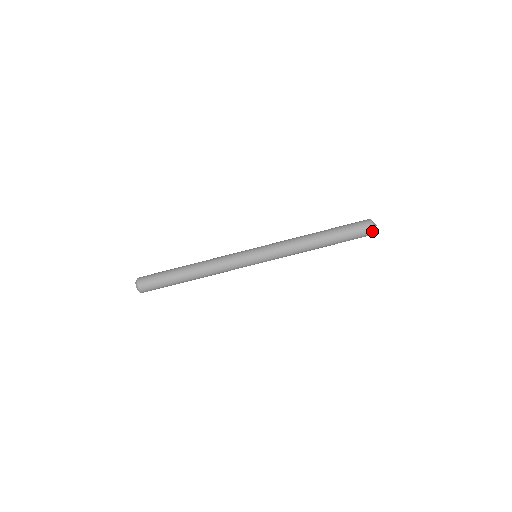
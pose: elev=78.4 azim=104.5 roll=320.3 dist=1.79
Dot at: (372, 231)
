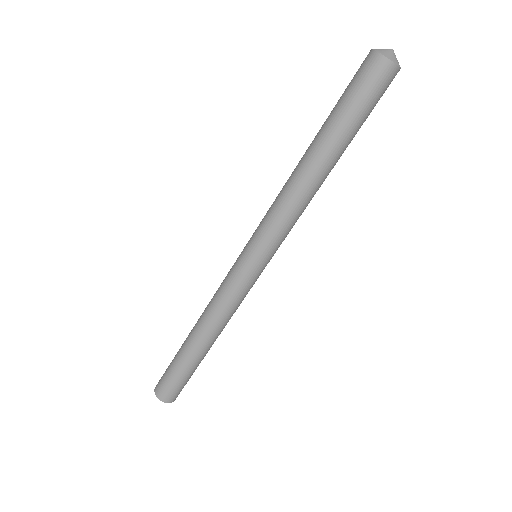
Dot at: occluded
